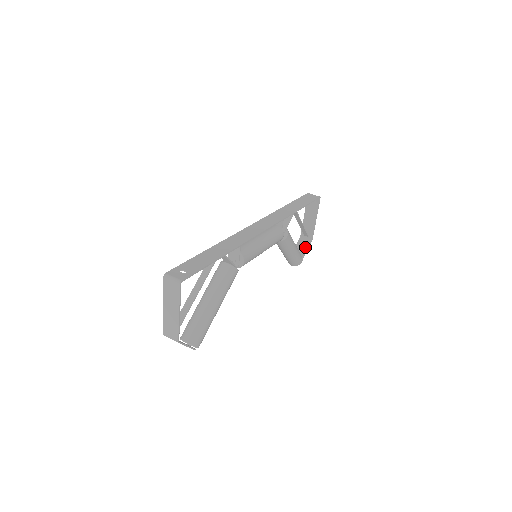
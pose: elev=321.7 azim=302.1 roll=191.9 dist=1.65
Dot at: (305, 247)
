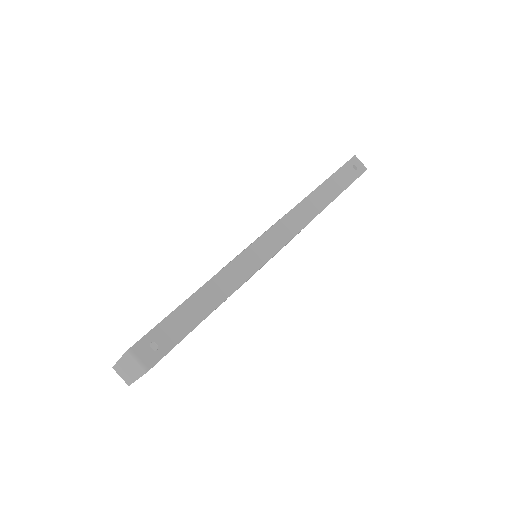
Dot at: occluded
